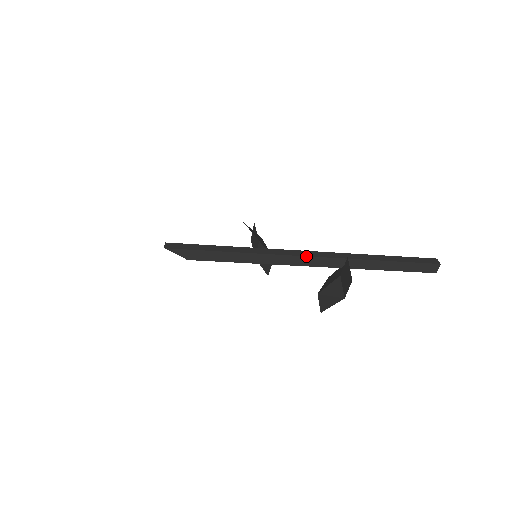
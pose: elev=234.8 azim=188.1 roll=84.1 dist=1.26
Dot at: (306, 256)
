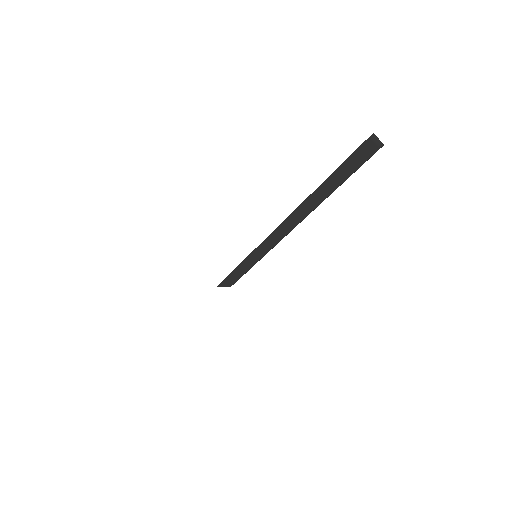
Dot at: (273, 231)
